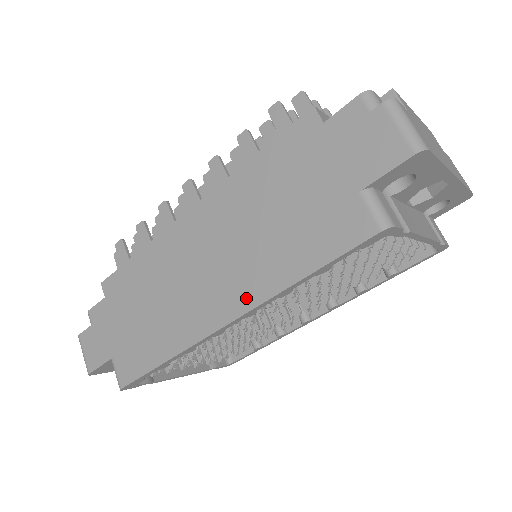
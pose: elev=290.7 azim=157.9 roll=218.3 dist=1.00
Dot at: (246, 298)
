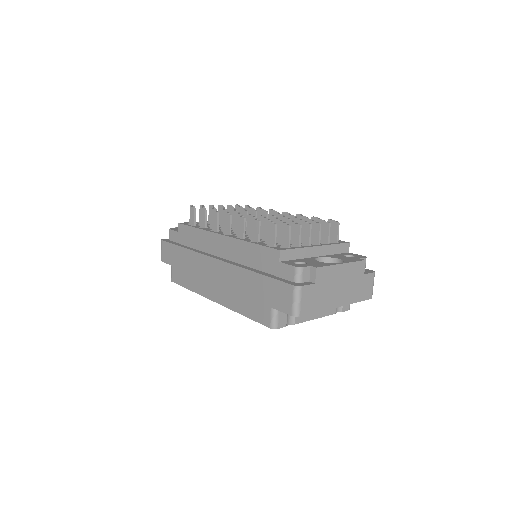
Dot at: (223, 300)
